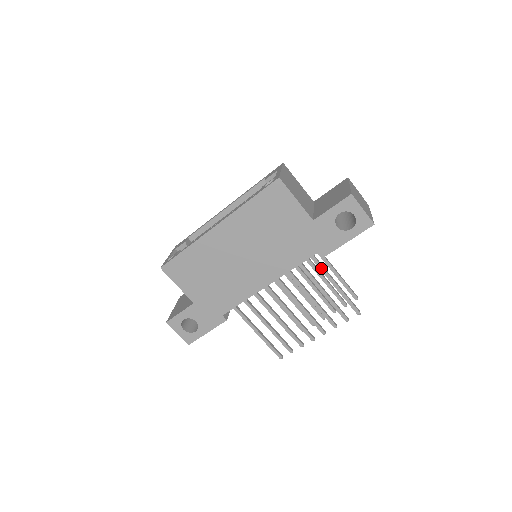
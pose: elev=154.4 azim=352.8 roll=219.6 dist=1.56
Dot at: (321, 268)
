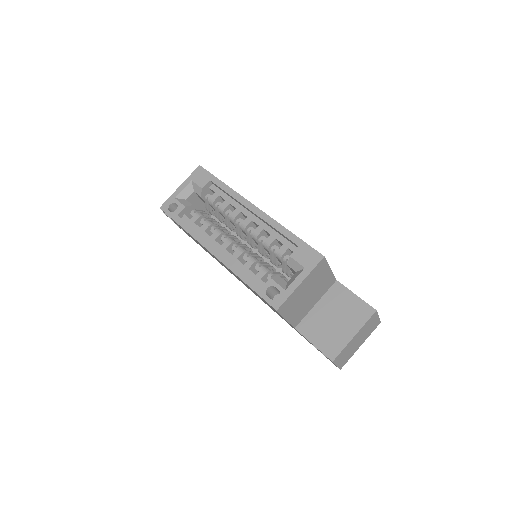
Dot at: occluded
